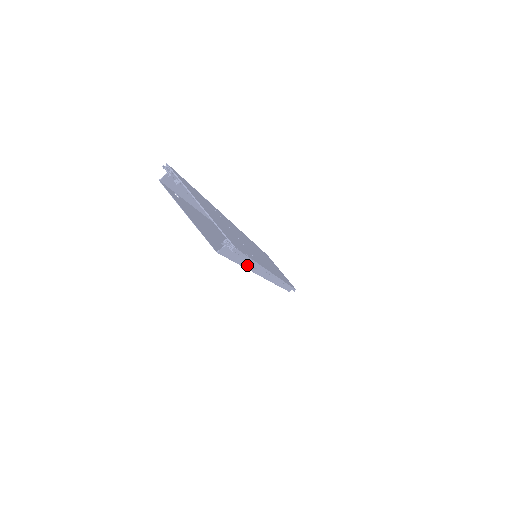
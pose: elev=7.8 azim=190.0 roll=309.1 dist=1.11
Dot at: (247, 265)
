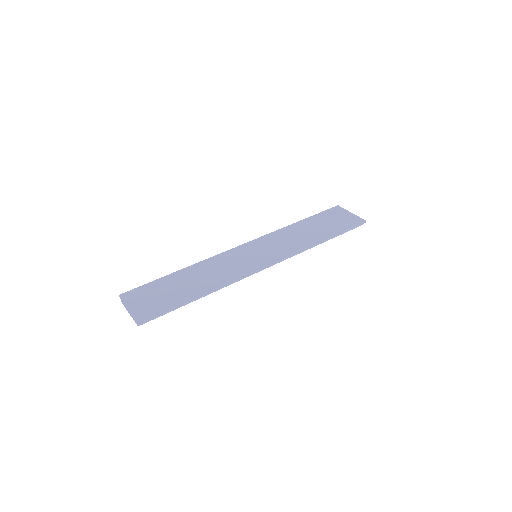
Dot at: (192, 300)
